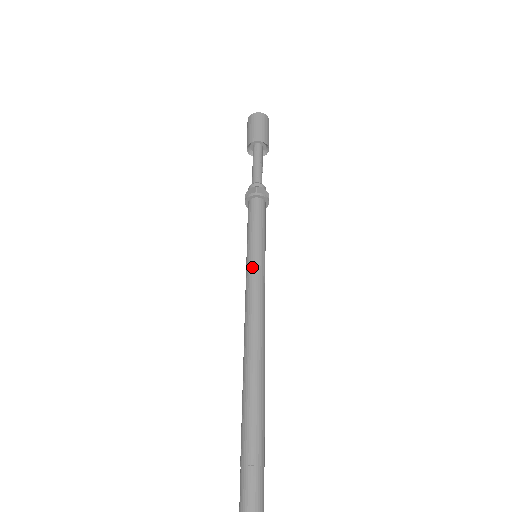
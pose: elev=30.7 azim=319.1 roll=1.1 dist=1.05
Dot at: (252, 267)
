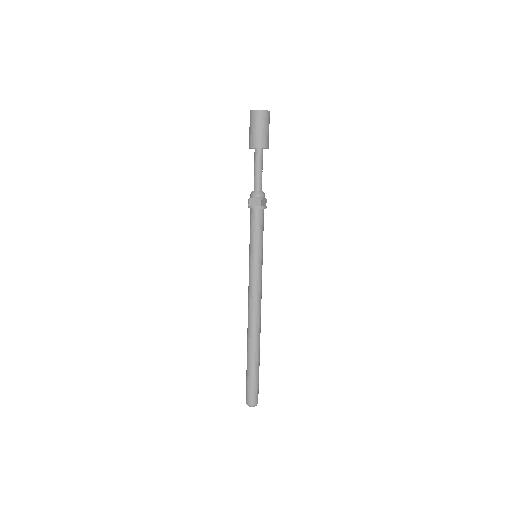
Dot at: (256, 270)
